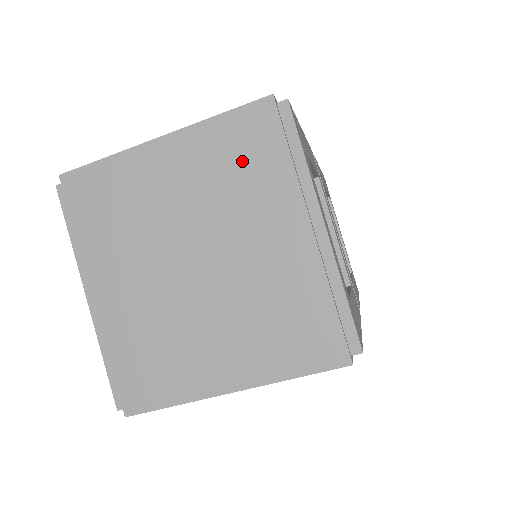
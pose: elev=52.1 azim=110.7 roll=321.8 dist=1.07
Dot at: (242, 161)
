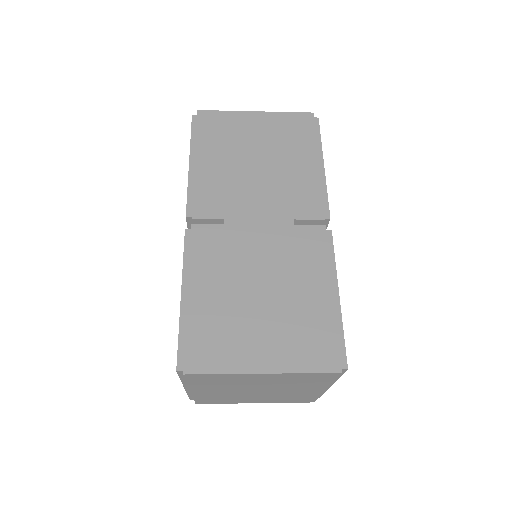
Dot at: (307, 380)
